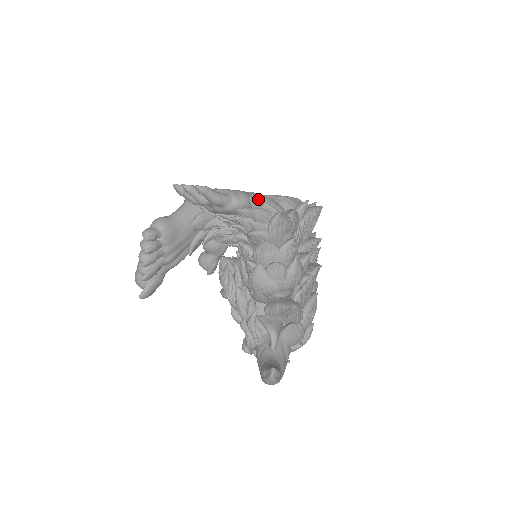
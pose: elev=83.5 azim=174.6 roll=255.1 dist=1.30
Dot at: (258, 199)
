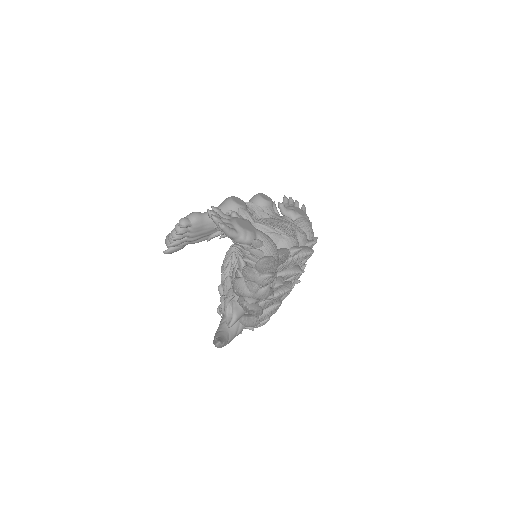
Dot at: (259, 242)
